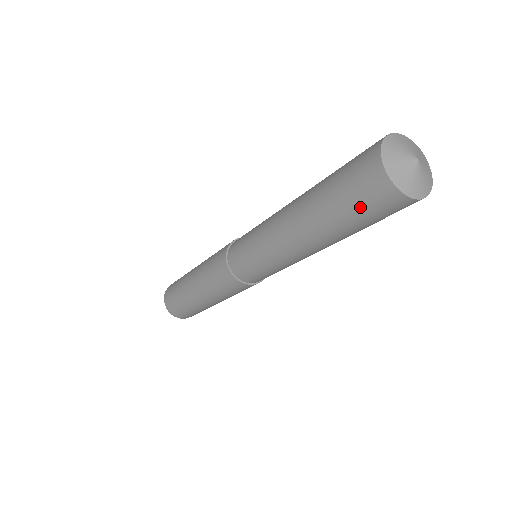
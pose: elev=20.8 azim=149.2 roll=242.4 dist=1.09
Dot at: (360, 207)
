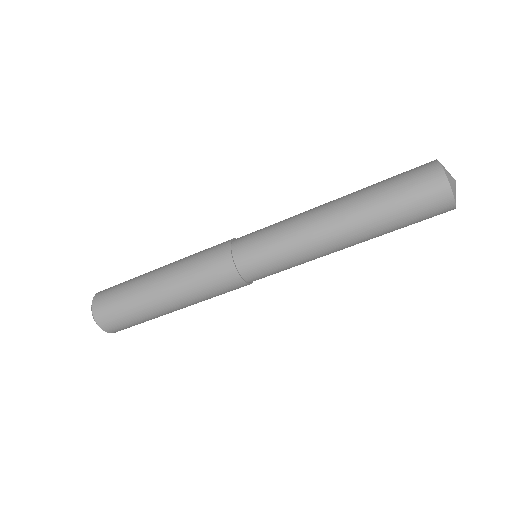
Dot at: (419, 218)
